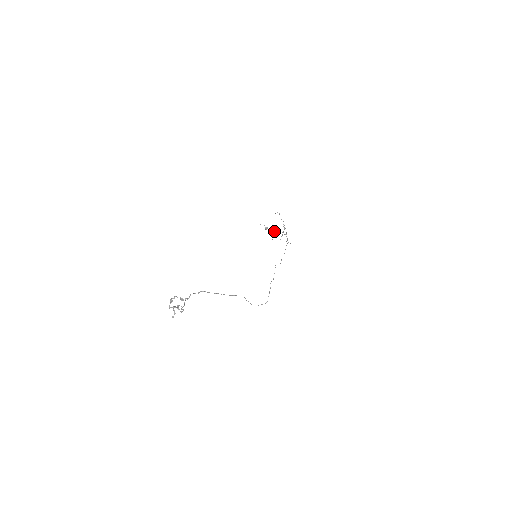
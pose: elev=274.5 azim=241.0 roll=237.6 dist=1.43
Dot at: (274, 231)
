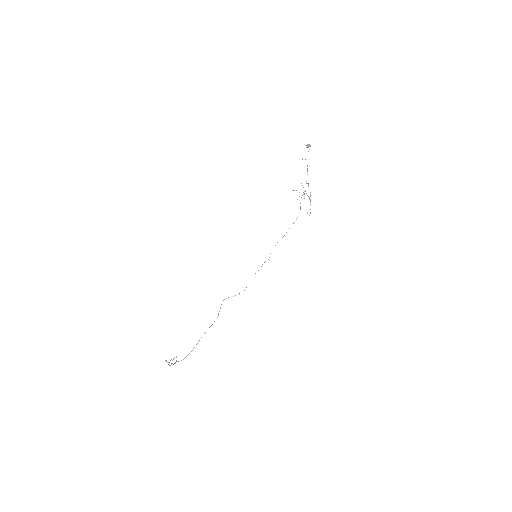
Dot at: (299, 196)
